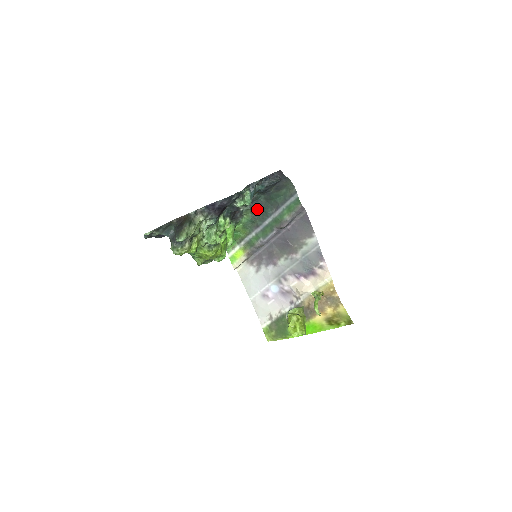
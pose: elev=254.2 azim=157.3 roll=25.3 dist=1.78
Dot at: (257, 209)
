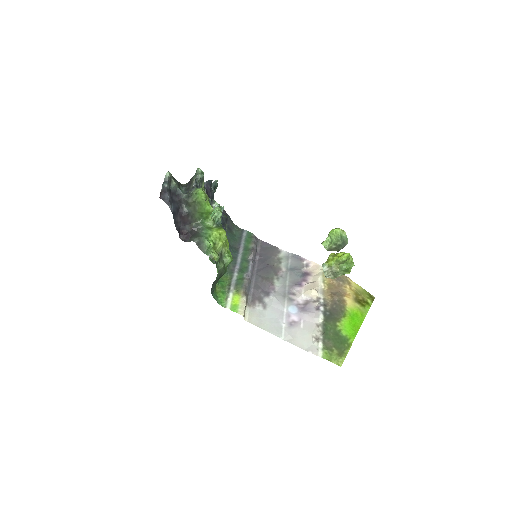
Dot at: occluded
